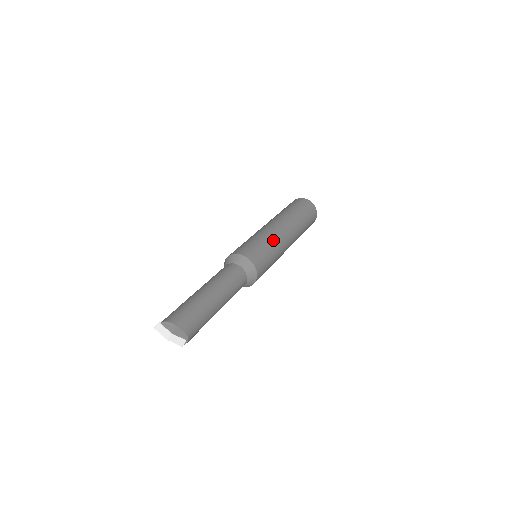
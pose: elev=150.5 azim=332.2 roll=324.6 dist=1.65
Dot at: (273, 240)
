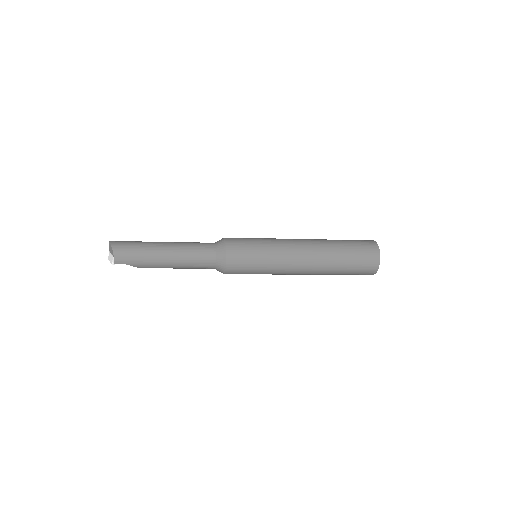
Dot at: (273, 240)
